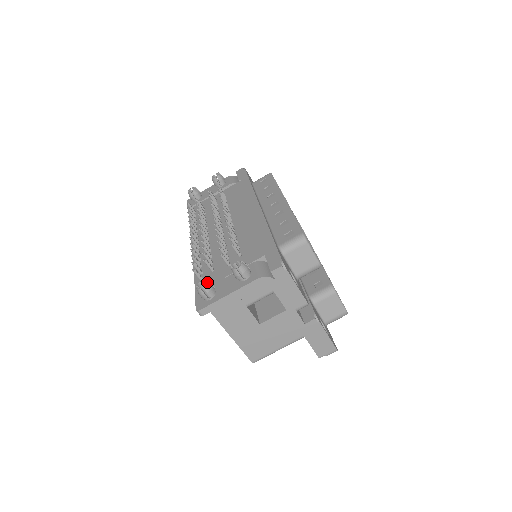
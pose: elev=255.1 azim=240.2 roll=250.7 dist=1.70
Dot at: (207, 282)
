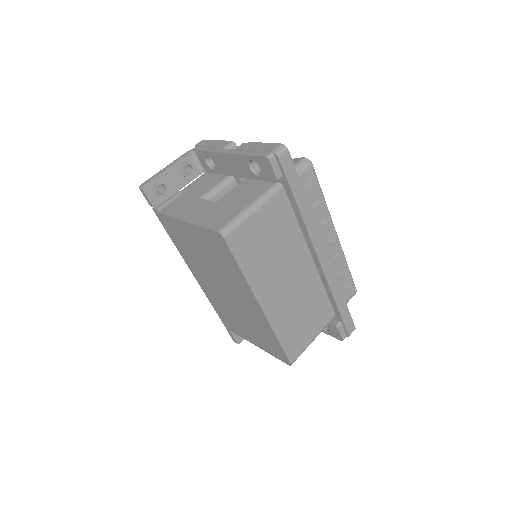
Dot at: occluded
